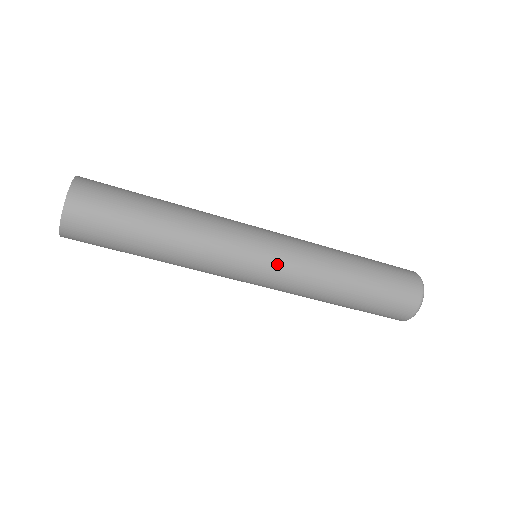
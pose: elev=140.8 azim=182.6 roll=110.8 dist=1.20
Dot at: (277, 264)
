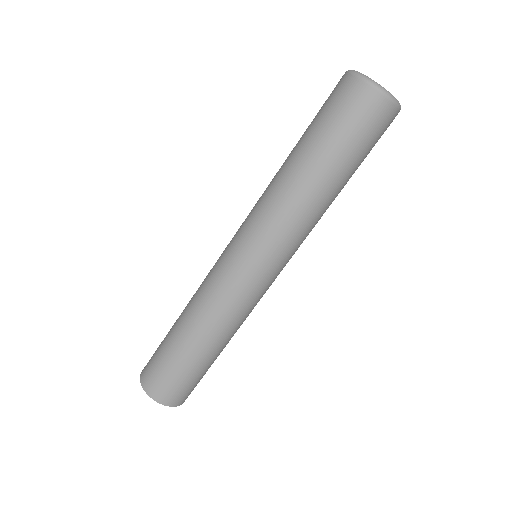
Dot at: (284, 263)
